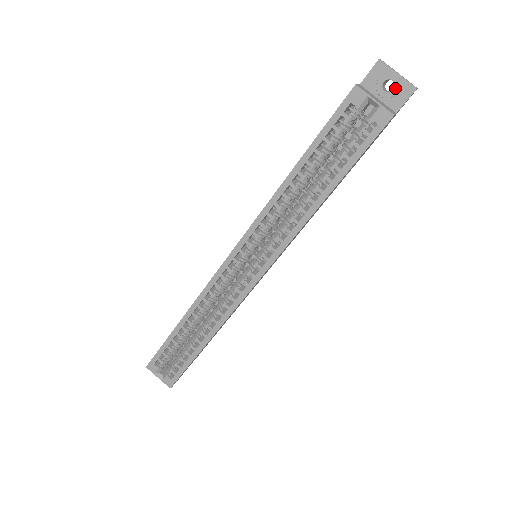
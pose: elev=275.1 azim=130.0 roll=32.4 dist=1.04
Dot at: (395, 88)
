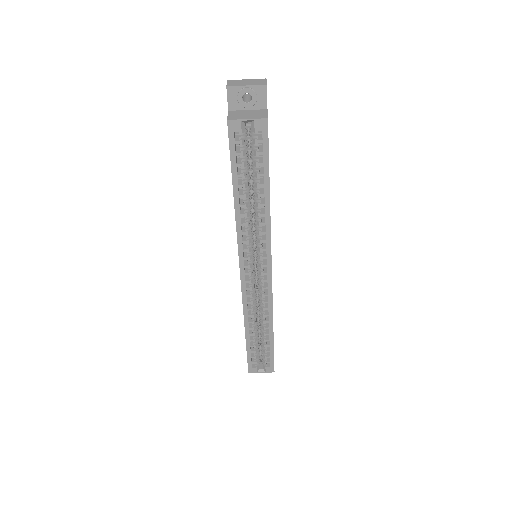
Dot at: (253, 96)
